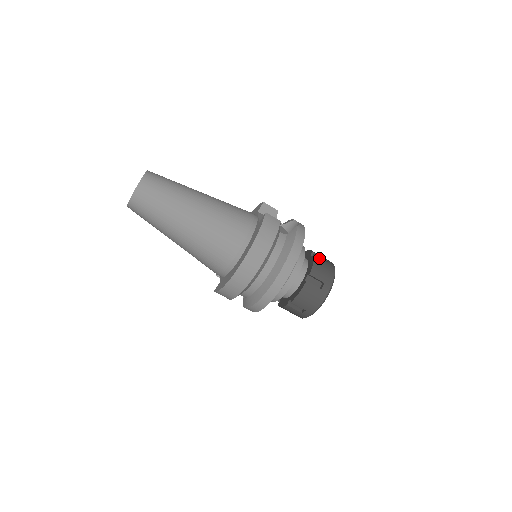
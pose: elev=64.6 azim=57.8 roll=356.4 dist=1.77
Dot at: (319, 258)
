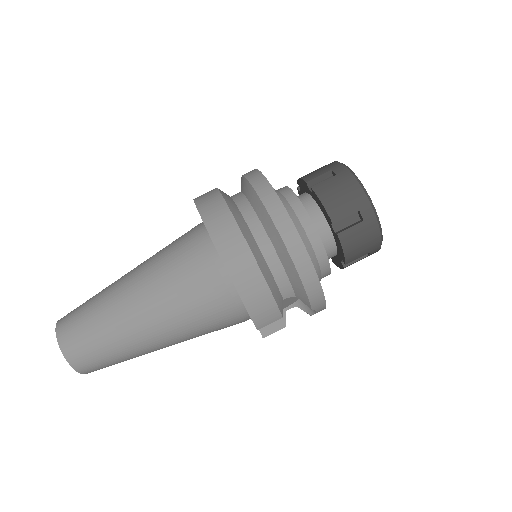
Dot at: occluded
